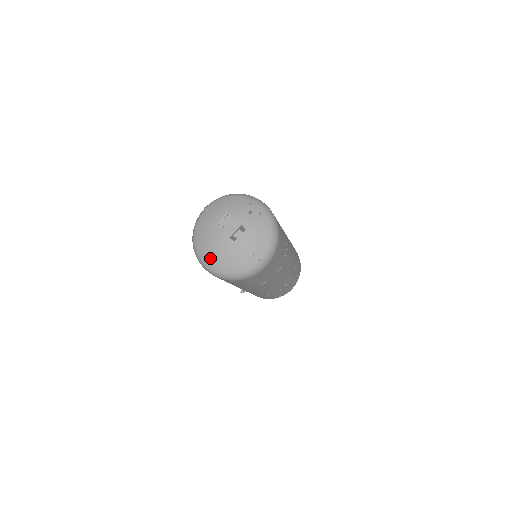
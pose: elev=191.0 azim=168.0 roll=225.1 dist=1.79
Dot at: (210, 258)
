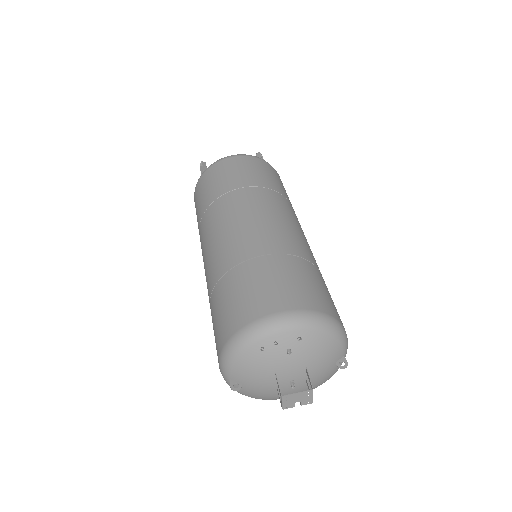
Dot at: occluded
